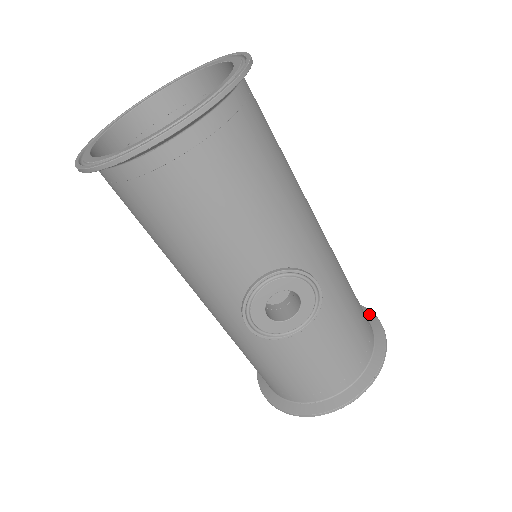
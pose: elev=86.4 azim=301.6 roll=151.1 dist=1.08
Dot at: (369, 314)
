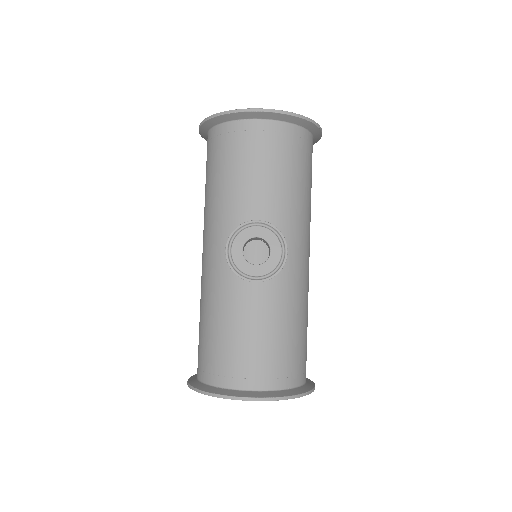
Dot at: (310, 380)
